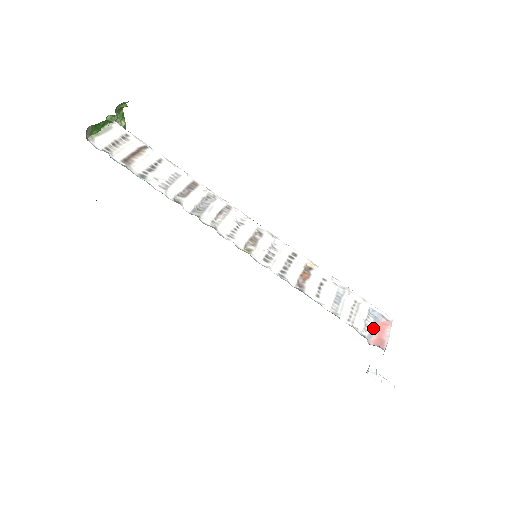
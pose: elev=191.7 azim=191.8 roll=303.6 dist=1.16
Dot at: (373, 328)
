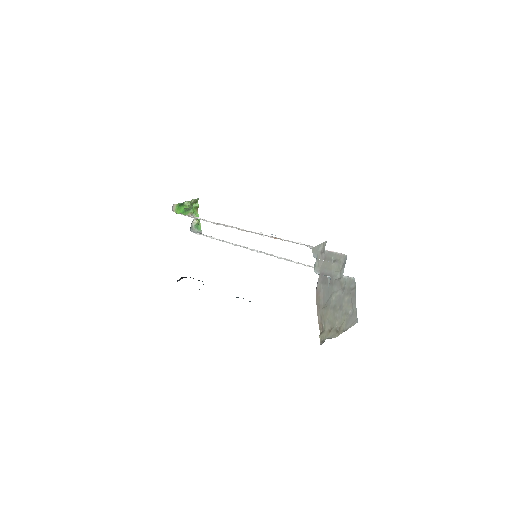
Dot at: occluded
